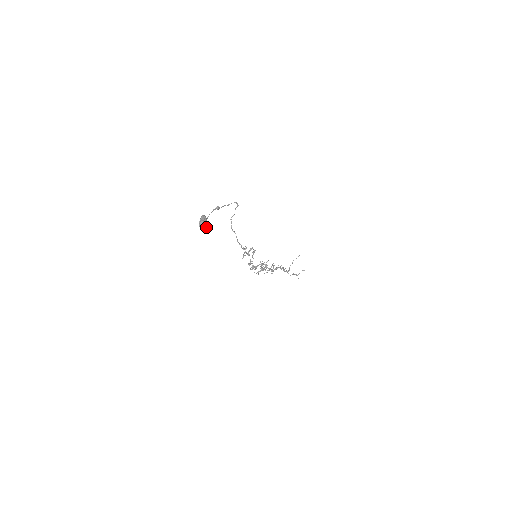
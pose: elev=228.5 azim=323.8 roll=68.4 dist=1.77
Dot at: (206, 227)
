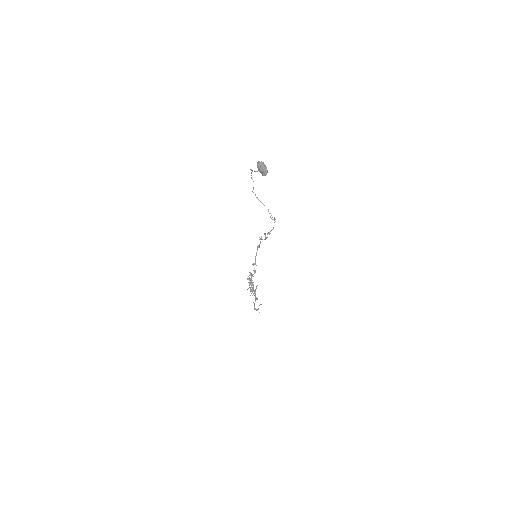
Dot at: occluded
